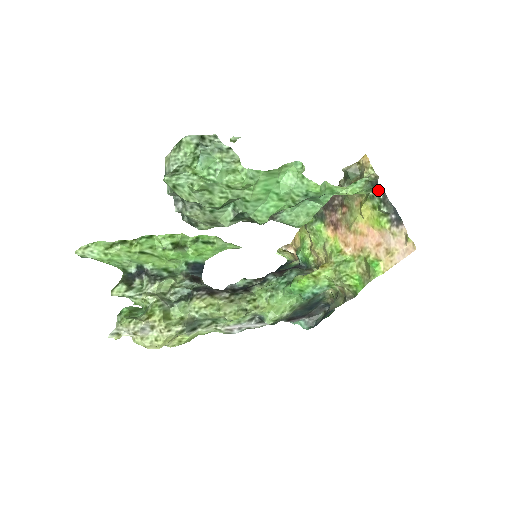
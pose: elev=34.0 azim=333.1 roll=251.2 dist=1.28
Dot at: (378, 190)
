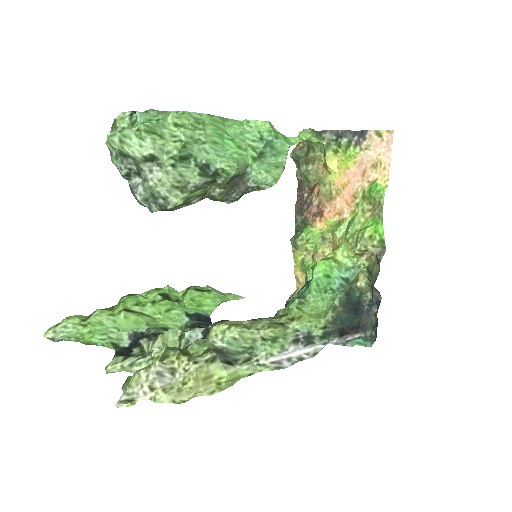
Dot at: (327, 134)
